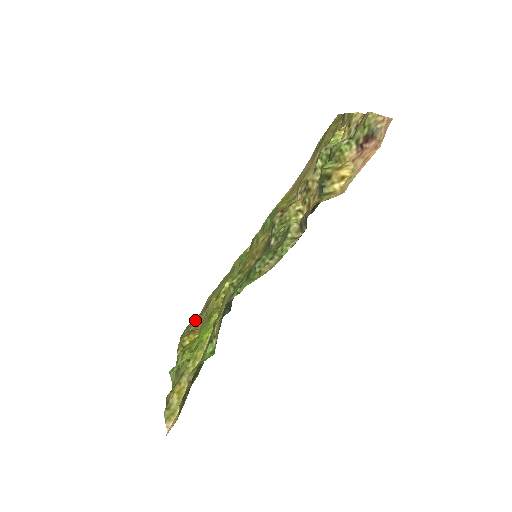
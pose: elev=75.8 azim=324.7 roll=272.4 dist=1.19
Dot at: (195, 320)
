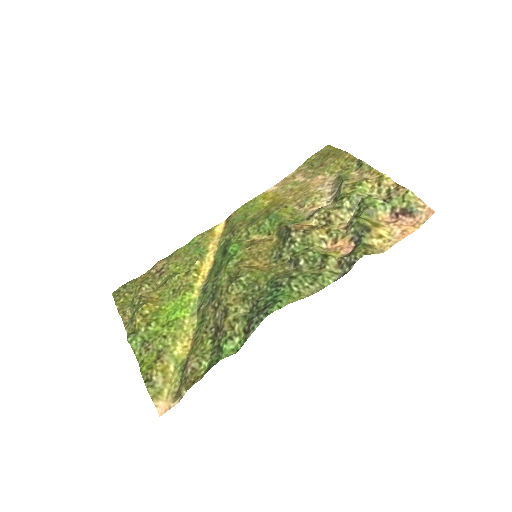
Dot at: (146, 285)
